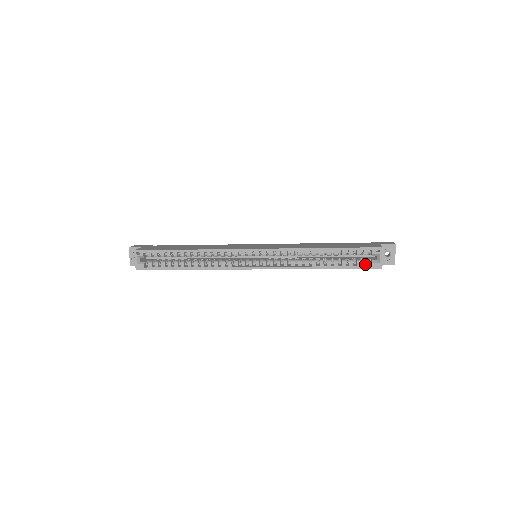
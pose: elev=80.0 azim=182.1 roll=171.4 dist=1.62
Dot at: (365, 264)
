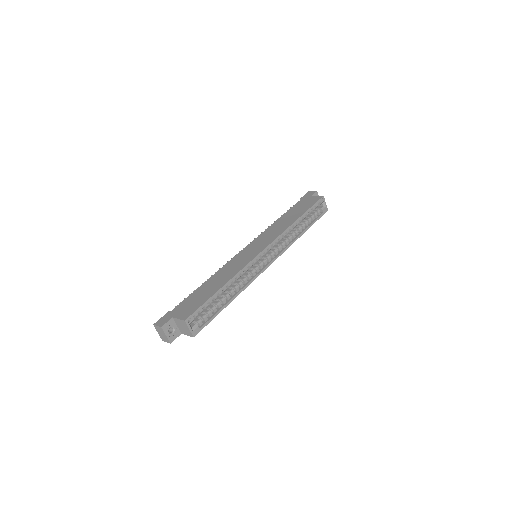
Dot at: (319, 214)
